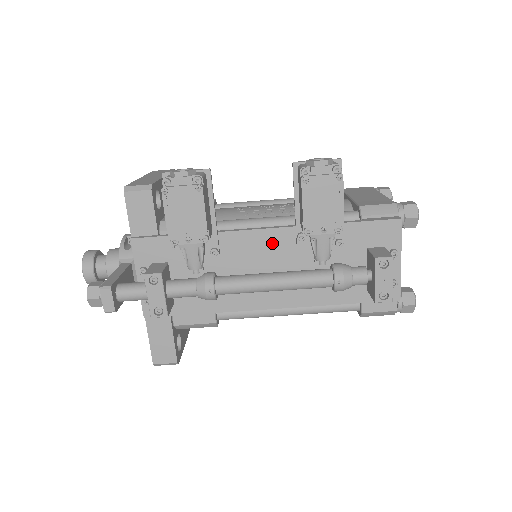
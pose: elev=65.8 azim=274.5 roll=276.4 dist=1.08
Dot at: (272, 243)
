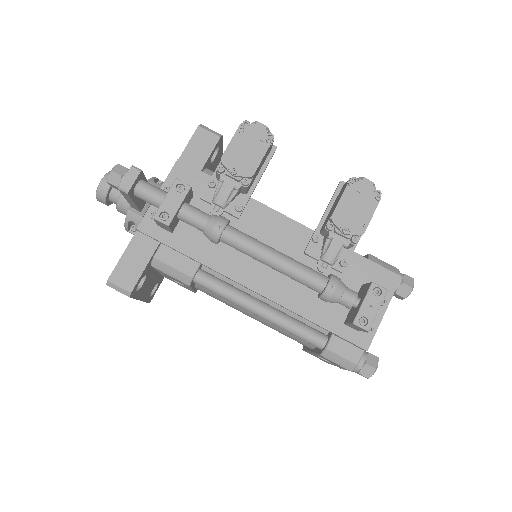
Dot at: (288, 233)
